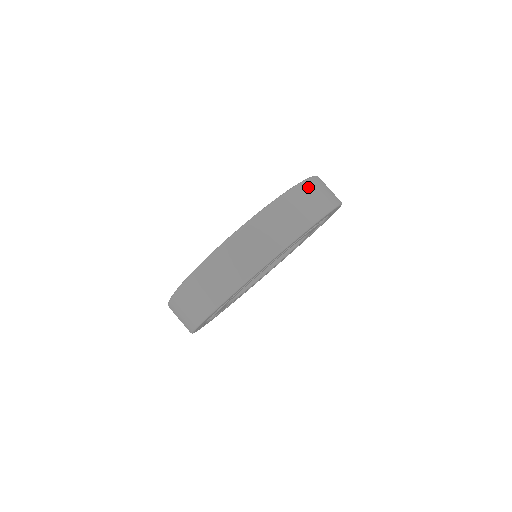
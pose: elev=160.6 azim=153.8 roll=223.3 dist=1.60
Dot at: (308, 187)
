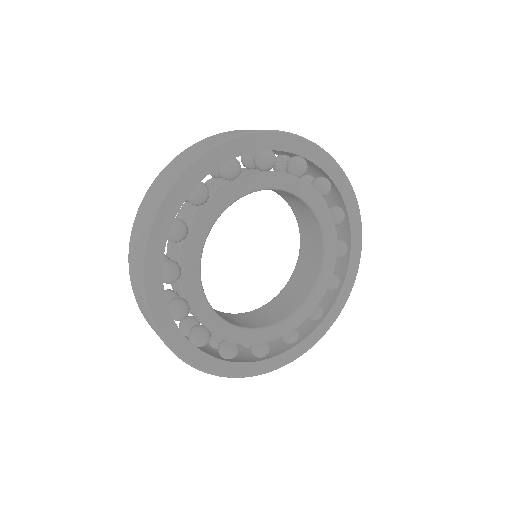
Dot at: (232, 131)
